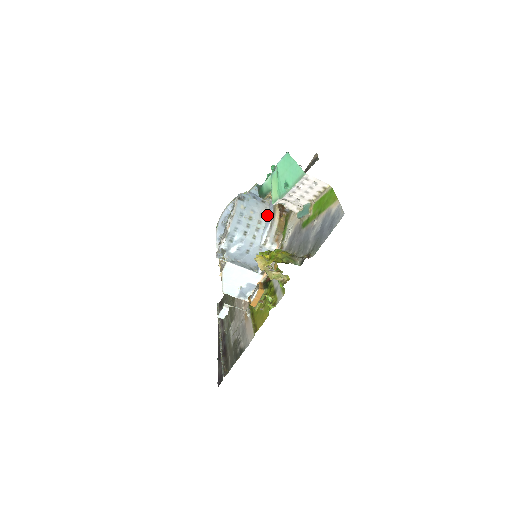
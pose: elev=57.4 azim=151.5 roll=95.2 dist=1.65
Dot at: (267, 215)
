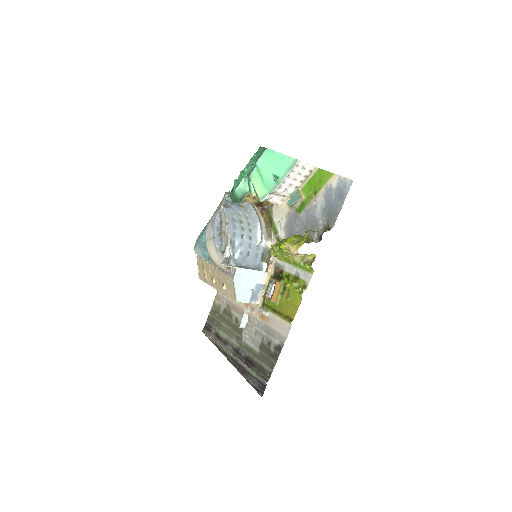
Dot at: (251, 216)
